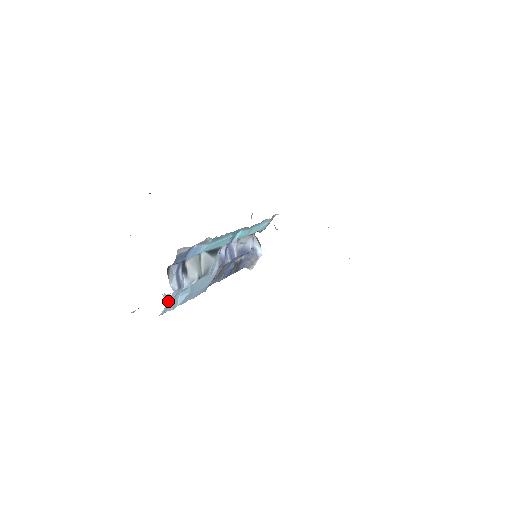
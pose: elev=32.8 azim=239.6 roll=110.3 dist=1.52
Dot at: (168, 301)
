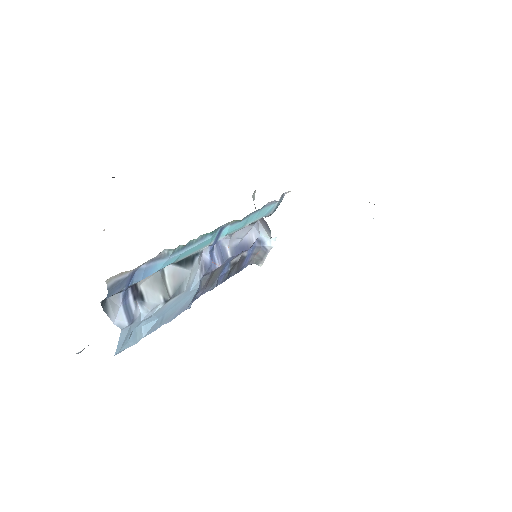
Dot at: (119, 340)
